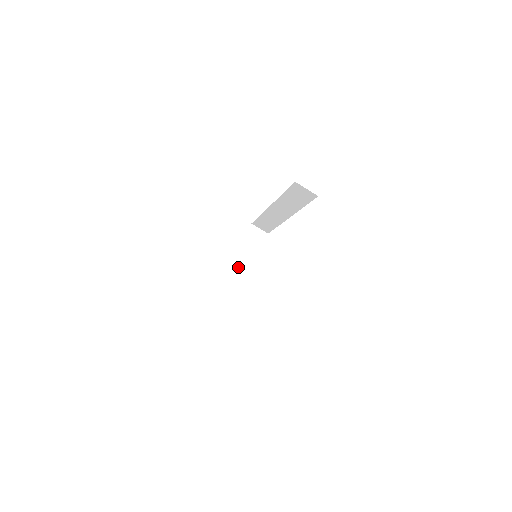
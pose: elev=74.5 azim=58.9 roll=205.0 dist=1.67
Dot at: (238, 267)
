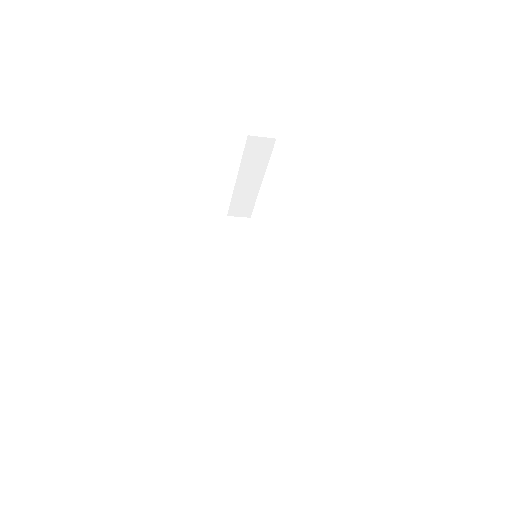
Dot at: (248, 183)
